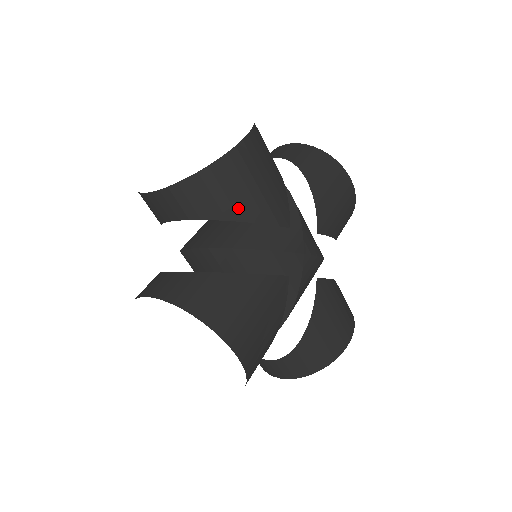
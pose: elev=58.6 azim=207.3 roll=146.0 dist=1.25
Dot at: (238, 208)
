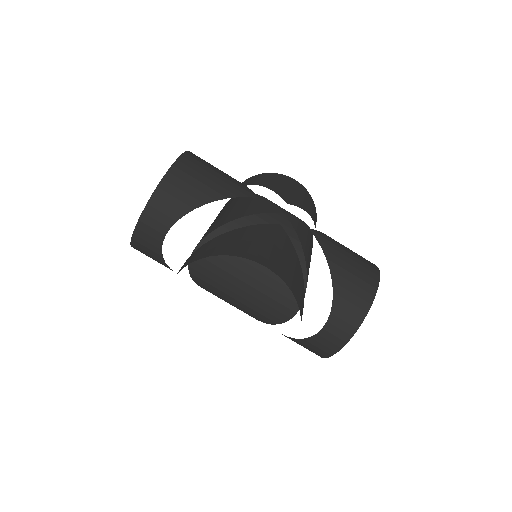
Dot at: (207, 192)
